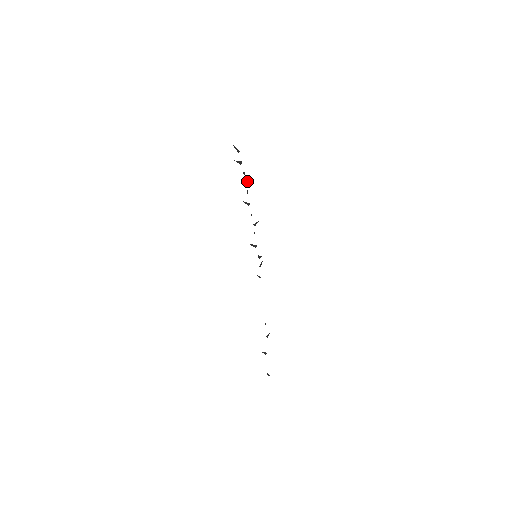
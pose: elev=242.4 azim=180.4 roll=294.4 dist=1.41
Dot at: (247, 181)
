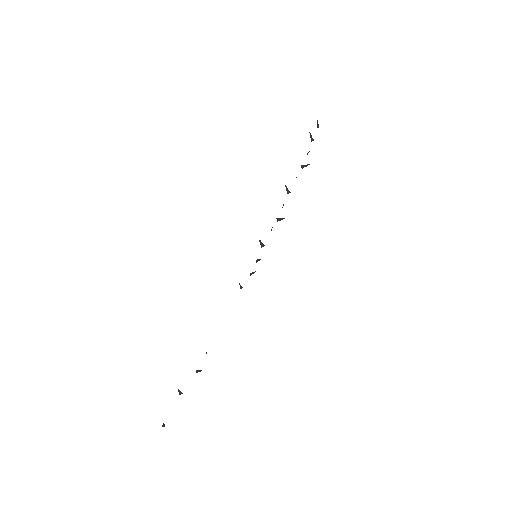
Dot at: (304, 165)
